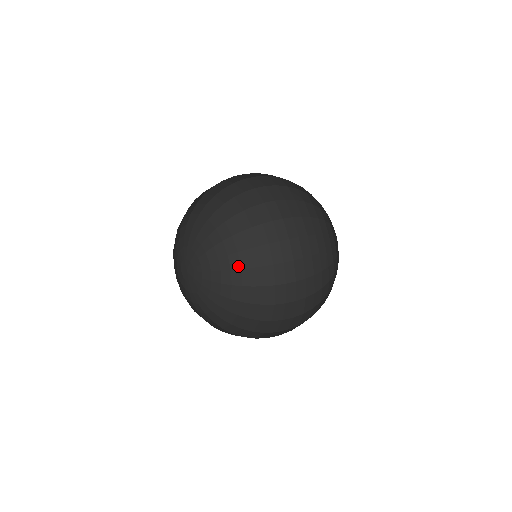
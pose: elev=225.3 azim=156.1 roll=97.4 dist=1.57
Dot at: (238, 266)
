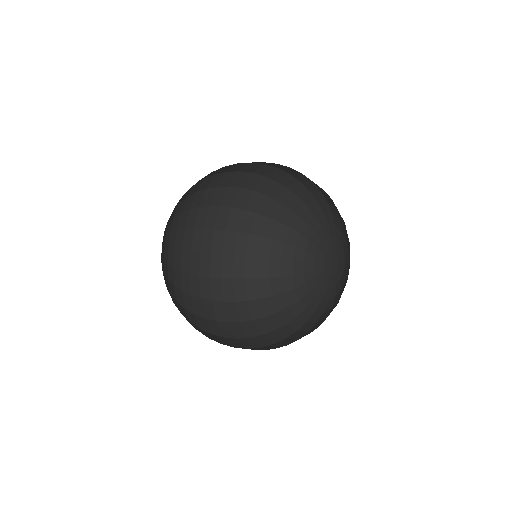
Dot at: (182, 303)
